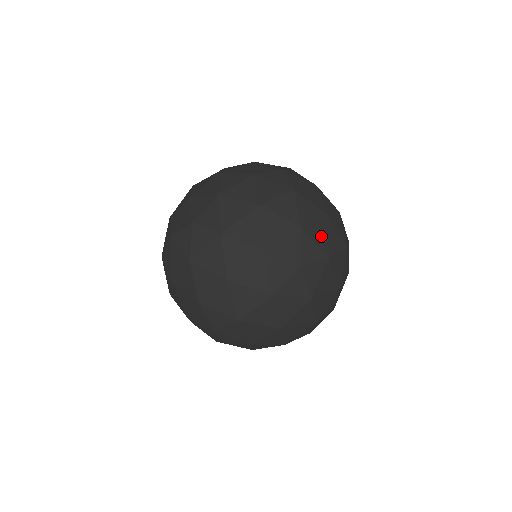
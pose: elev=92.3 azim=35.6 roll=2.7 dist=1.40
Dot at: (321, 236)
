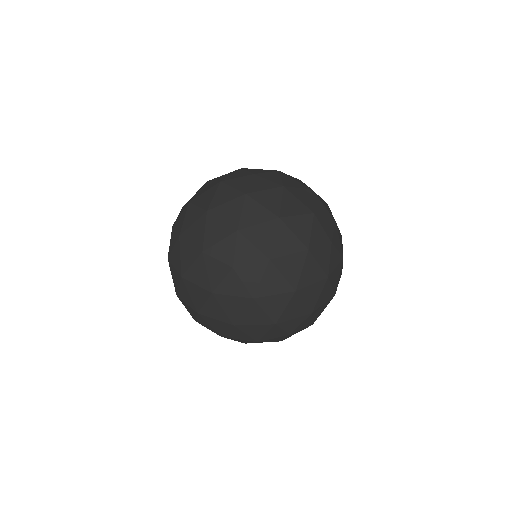
Dot at: (322, 209)
